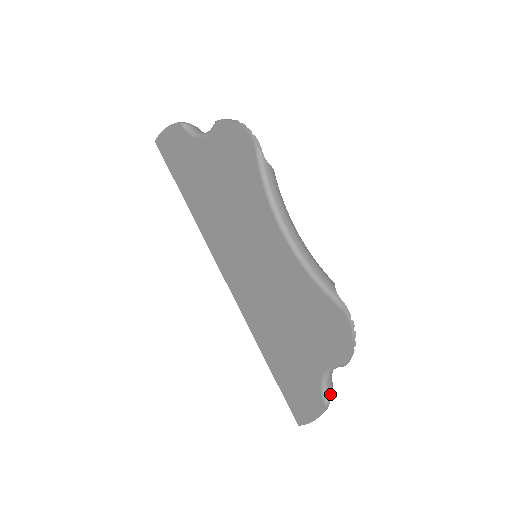
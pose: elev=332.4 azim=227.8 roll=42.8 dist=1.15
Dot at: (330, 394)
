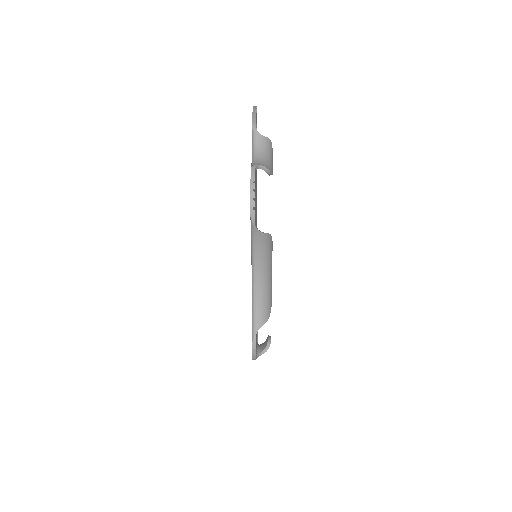
Dot at: occluded
